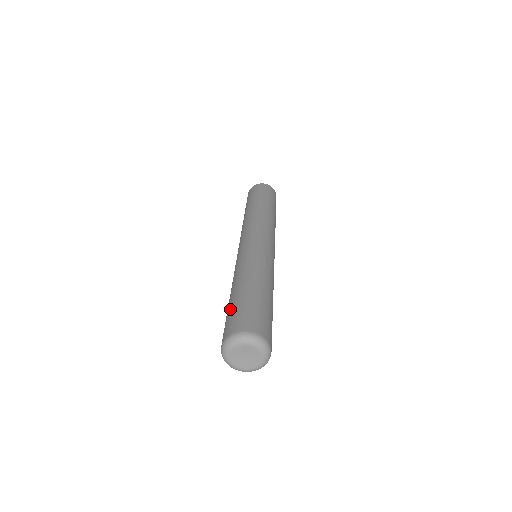
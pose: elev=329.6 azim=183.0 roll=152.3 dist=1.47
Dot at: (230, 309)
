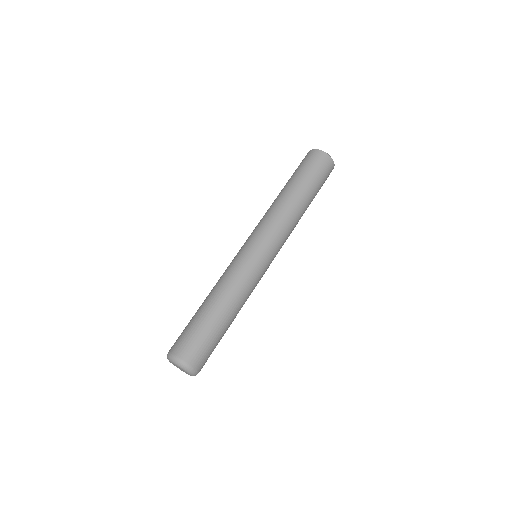
Dot at: (189, 323)
